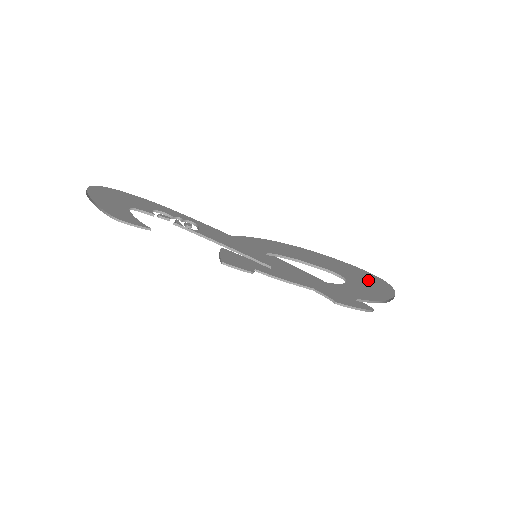
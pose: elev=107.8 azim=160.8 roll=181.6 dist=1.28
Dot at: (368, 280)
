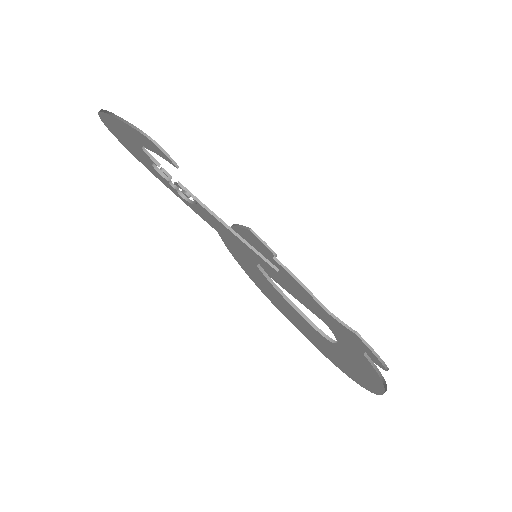
Dot at: occluded
